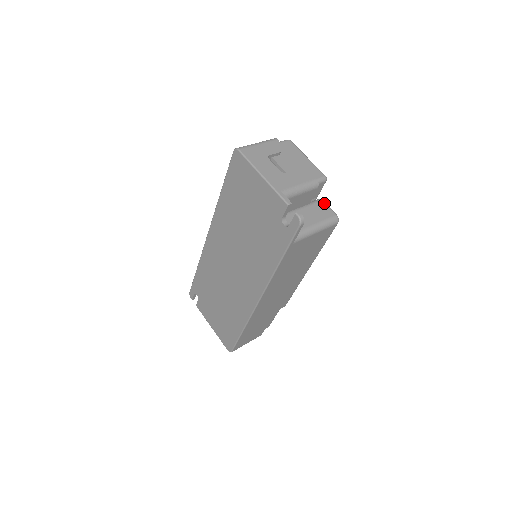
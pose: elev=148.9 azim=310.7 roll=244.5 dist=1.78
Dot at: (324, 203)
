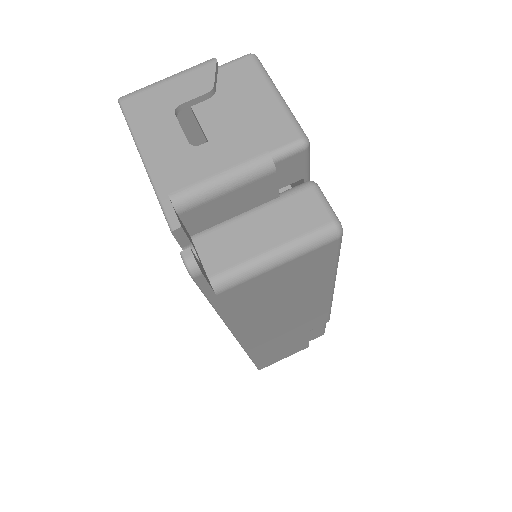
Dot at: (314, 192)
